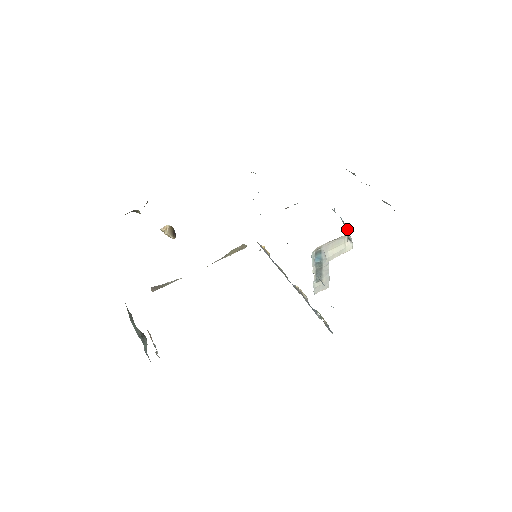
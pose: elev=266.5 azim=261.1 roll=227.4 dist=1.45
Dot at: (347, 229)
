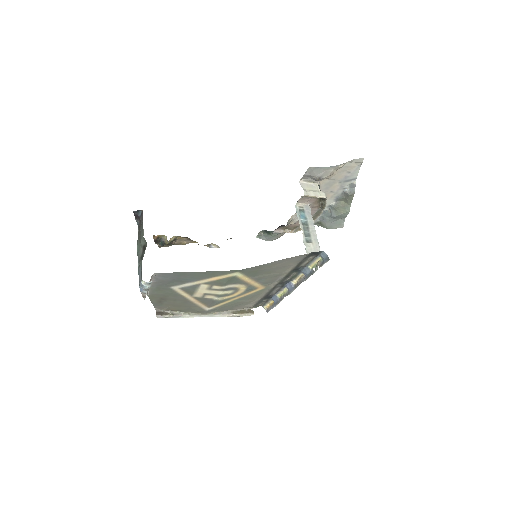
Dot at: occluded
